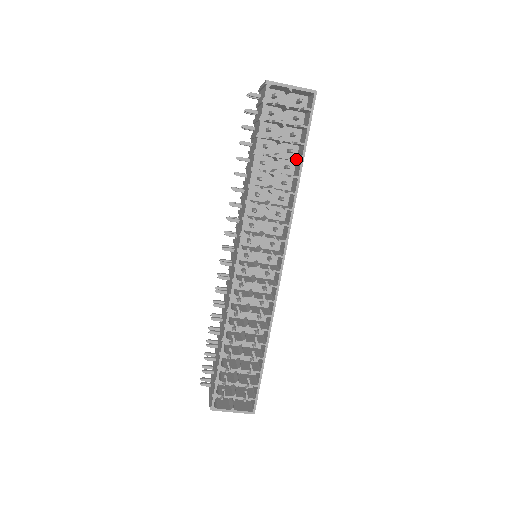
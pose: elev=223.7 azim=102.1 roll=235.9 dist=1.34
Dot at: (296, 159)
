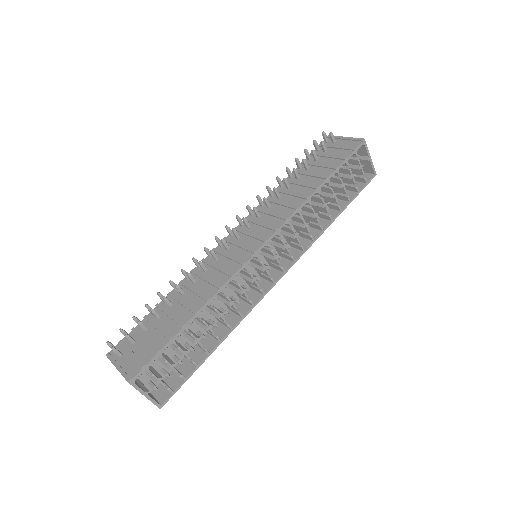
Dot at: (340, 207)
